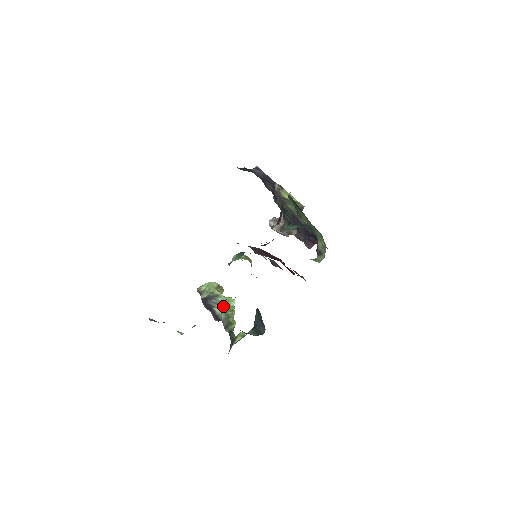
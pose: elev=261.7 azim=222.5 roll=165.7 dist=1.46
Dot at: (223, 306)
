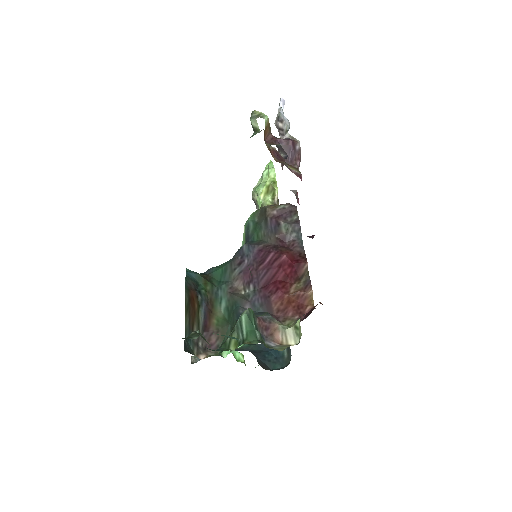
Dot at: occluded
